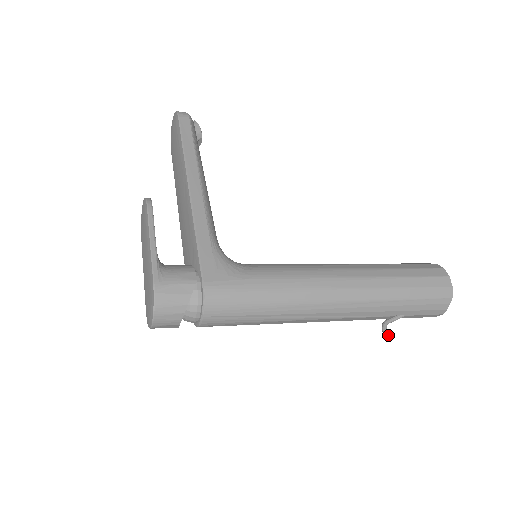
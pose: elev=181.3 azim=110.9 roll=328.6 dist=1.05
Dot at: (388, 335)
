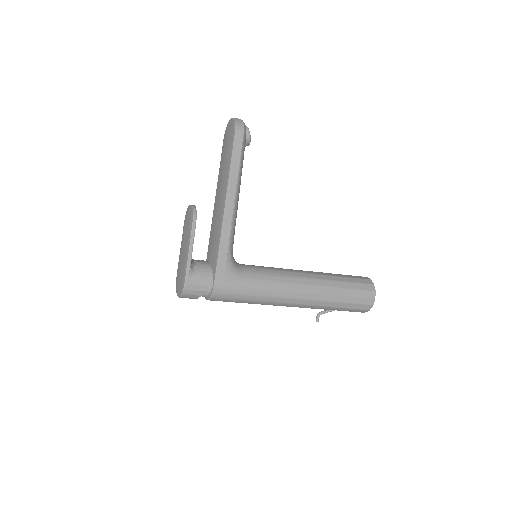
Dot at: (318, 321)
